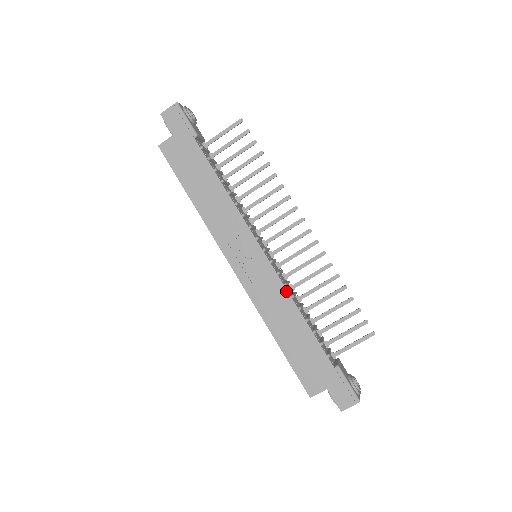
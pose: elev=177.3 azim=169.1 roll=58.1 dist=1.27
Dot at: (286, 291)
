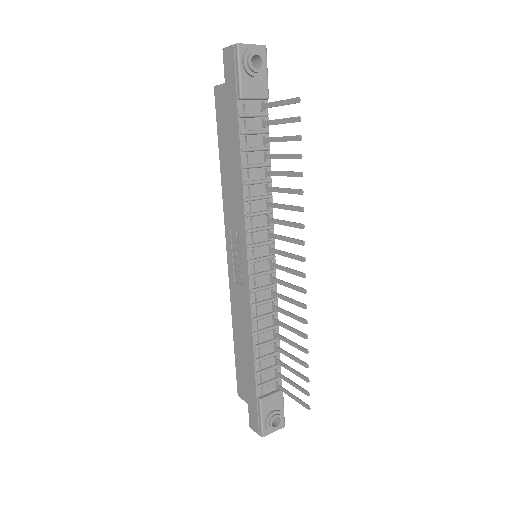
Dot at: (250, 311)
